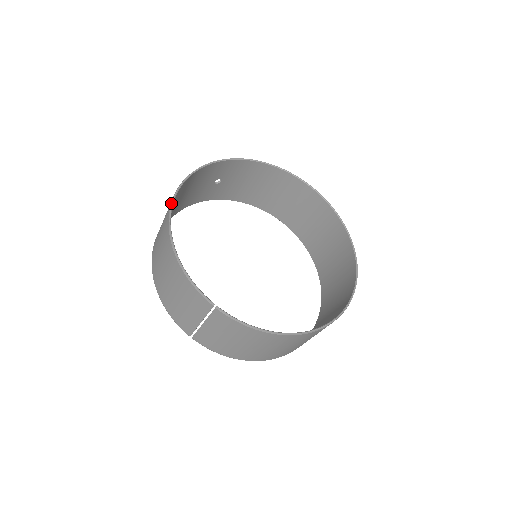
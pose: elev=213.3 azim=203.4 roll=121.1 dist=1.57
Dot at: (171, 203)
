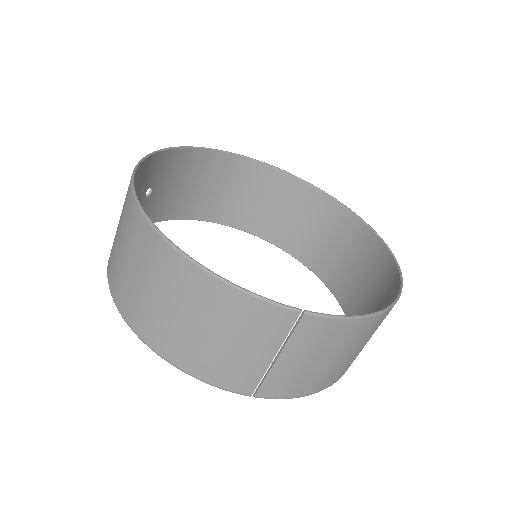
Dot at: (141, 210)
